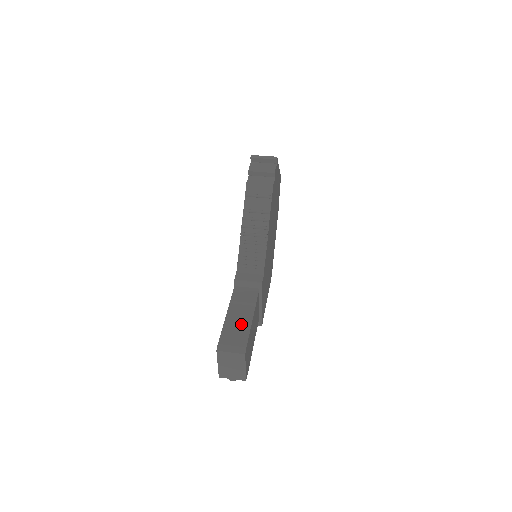
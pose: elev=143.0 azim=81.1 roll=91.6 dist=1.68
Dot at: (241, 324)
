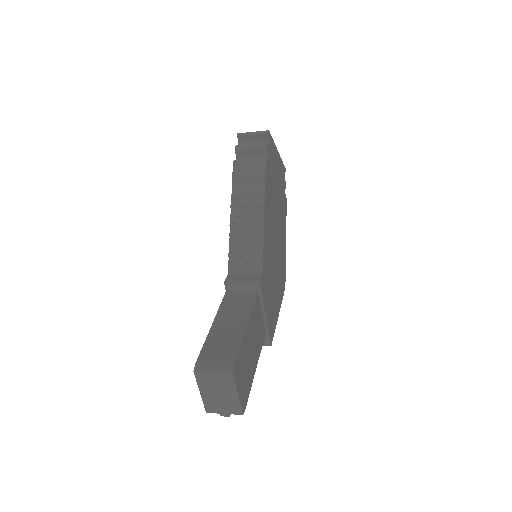
Dot at: (230, 335)
